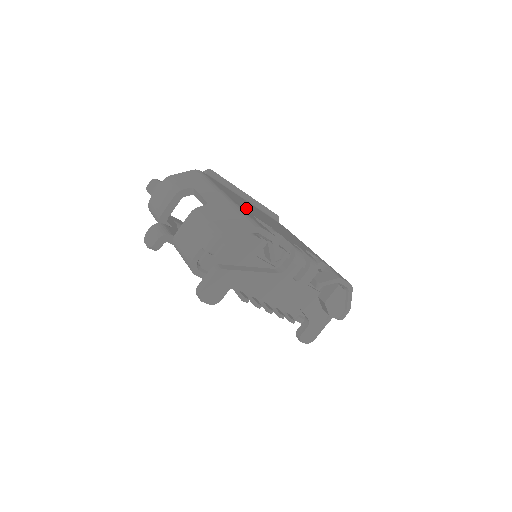
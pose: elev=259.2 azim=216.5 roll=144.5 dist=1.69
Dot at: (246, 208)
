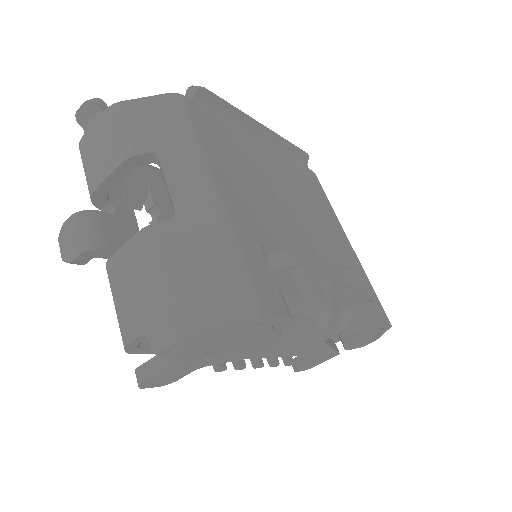
Dot at: (251, 208)
